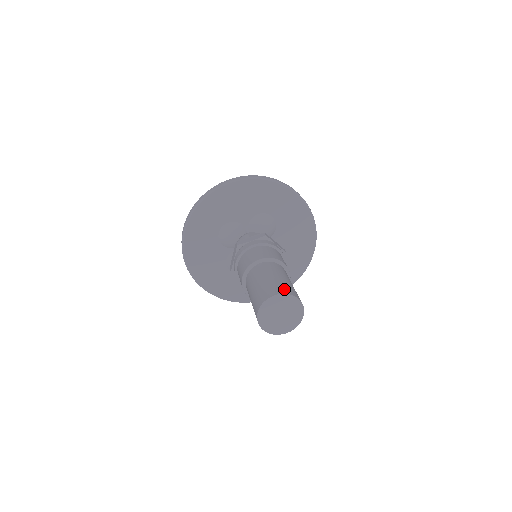
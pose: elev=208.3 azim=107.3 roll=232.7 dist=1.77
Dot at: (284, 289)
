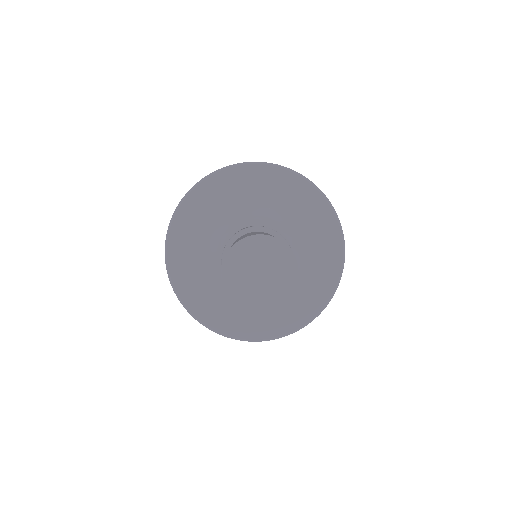
Dot at: occluded
